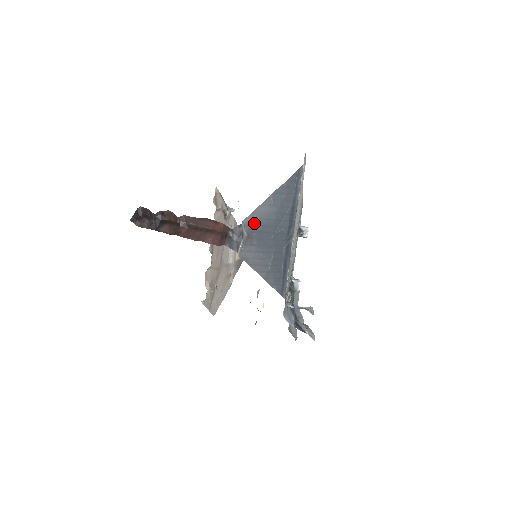
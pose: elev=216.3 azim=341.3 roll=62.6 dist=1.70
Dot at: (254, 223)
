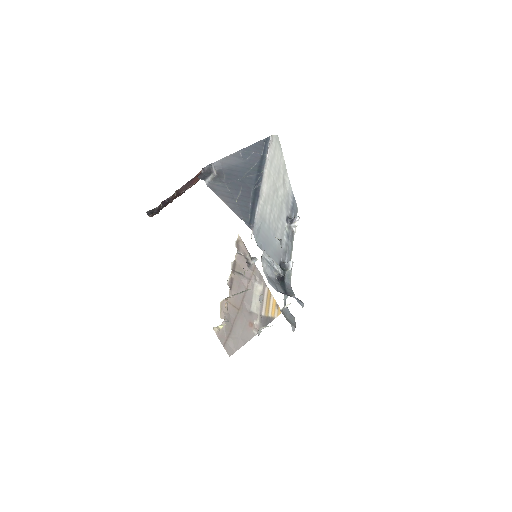
Dot at: (224, 167)
